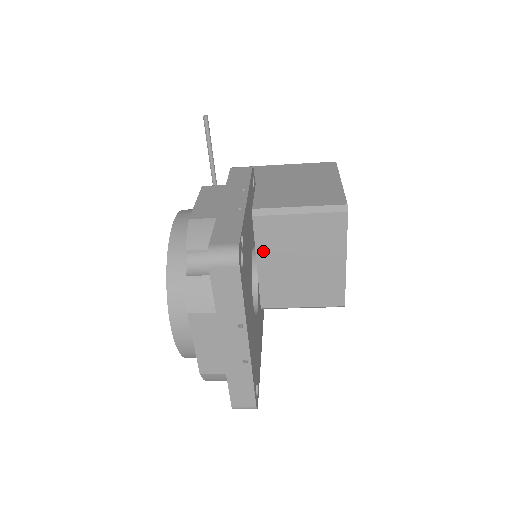
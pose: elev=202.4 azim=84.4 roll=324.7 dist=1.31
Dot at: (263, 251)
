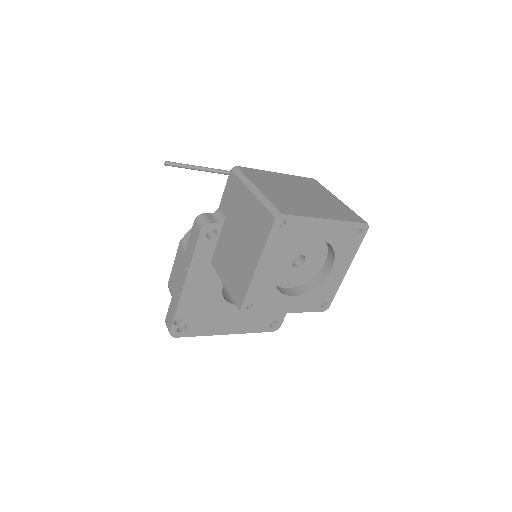
Dot at: occluded
